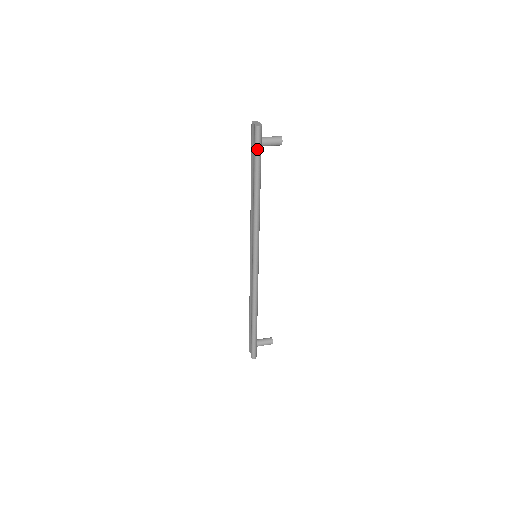
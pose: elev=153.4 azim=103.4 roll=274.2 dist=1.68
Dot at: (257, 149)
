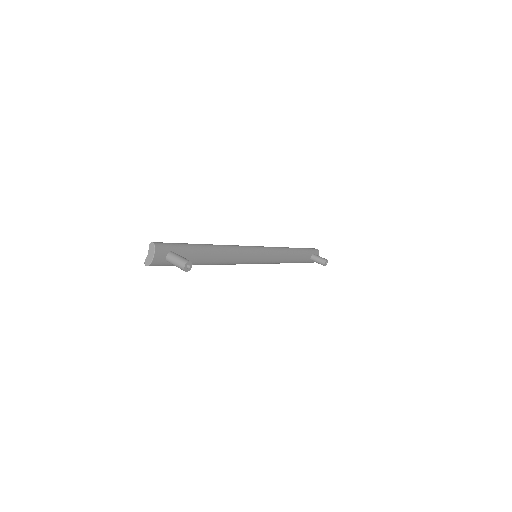
Dot at: (165, 265)
